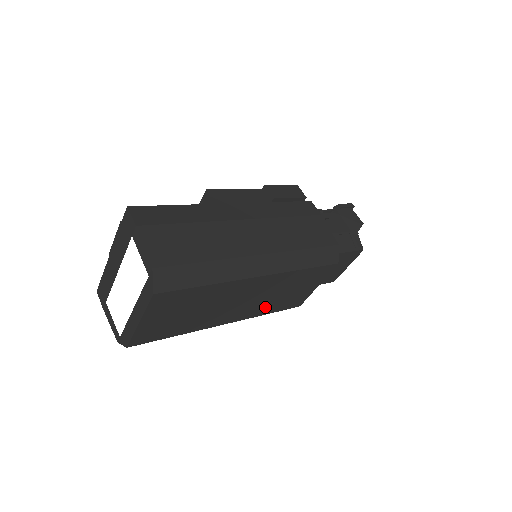
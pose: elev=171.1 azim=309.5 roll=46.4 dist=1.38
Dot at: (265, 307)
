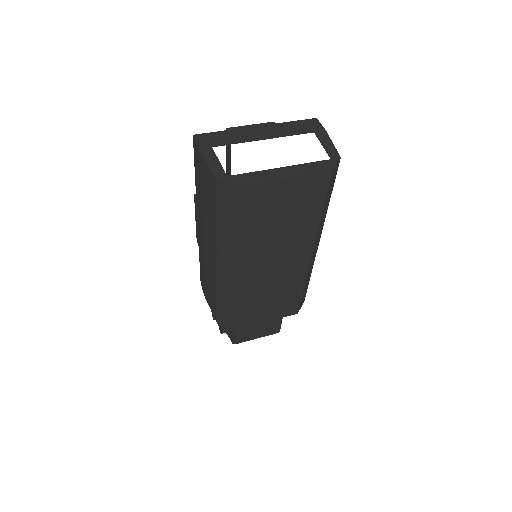
Dot at: (249, 294)
